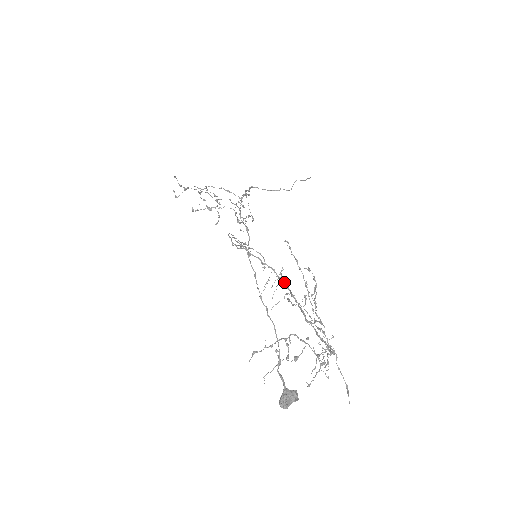
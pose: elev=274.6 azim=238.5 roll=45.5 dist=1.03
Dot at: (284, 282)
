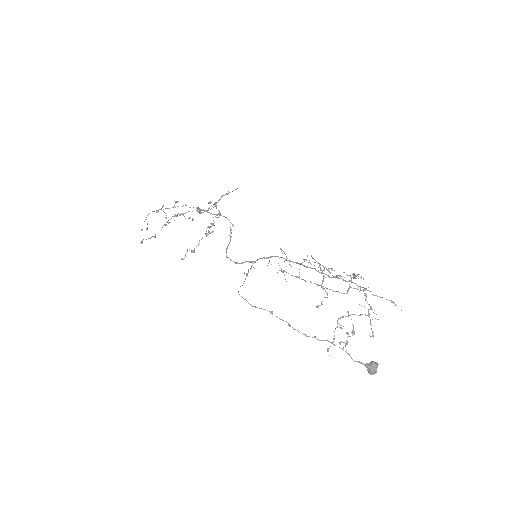
Dot at: occluded
